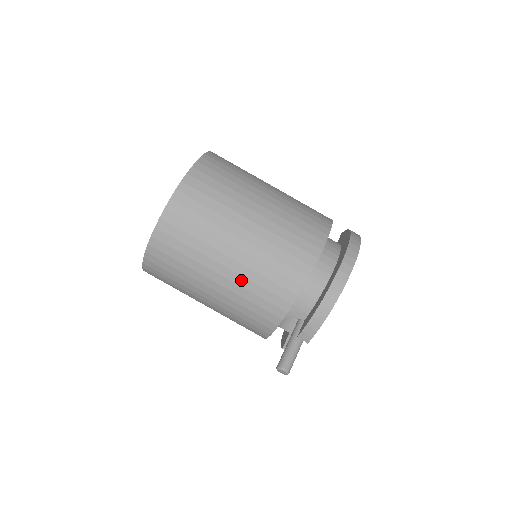
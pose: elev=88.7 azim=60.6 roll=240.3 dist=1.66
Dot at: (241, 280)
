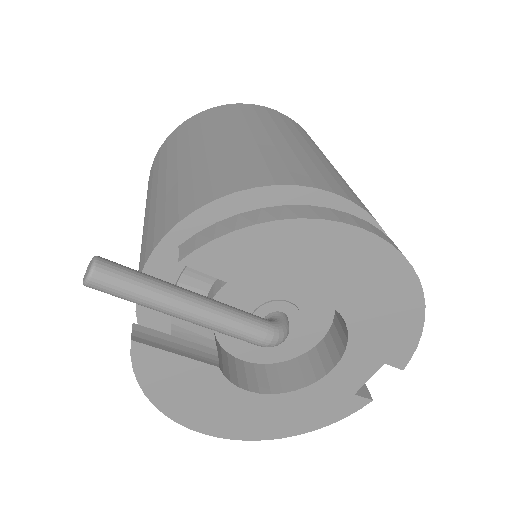
Dot at: (217, 155)
